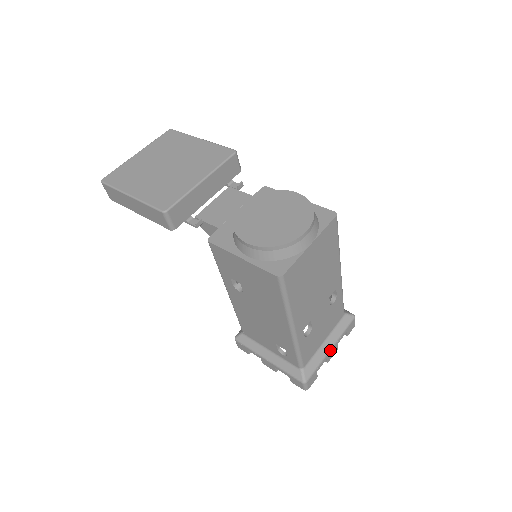
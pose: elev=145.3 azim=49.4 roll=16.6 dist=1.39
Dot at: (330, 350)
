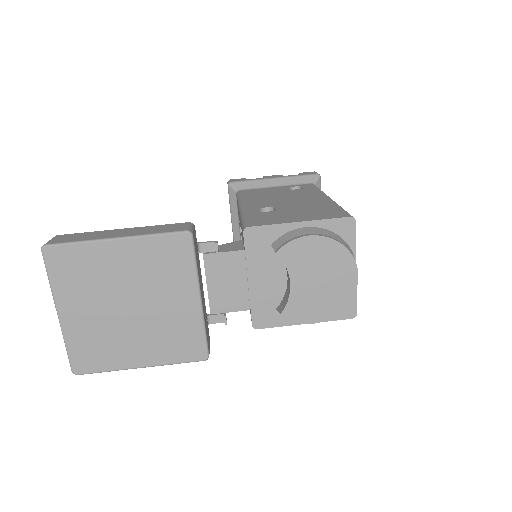
Dot at: occluded
